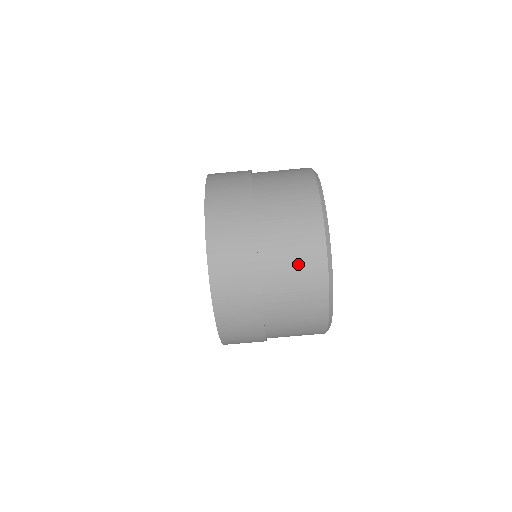
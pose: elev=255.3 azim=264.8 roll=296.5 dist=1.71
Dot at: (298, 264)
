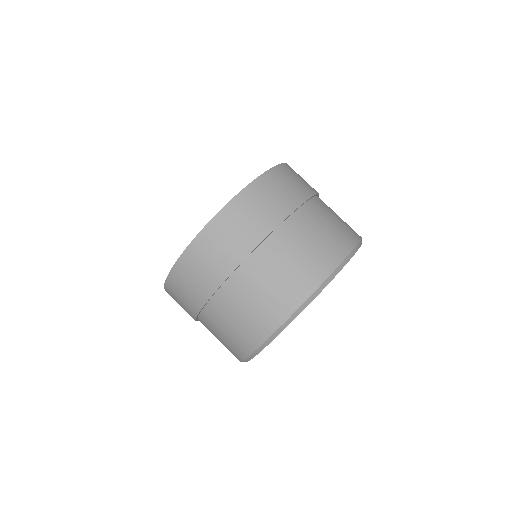
Dot at: (339, 222)
